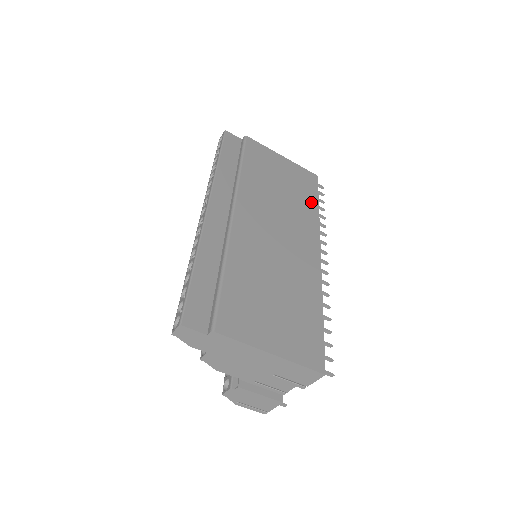
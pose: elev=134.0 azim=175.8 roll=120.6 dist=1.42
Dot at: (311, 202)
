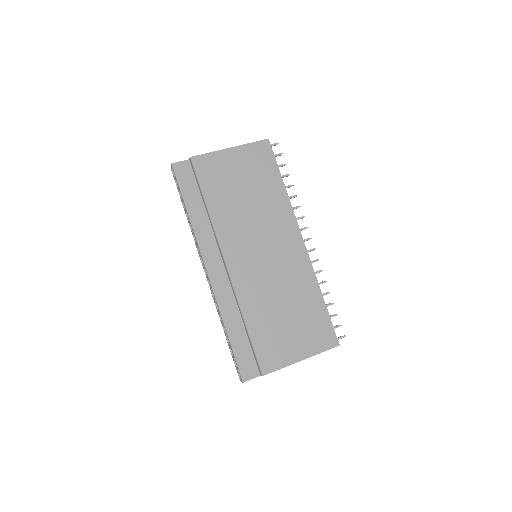
Dot at: (276, 184)
